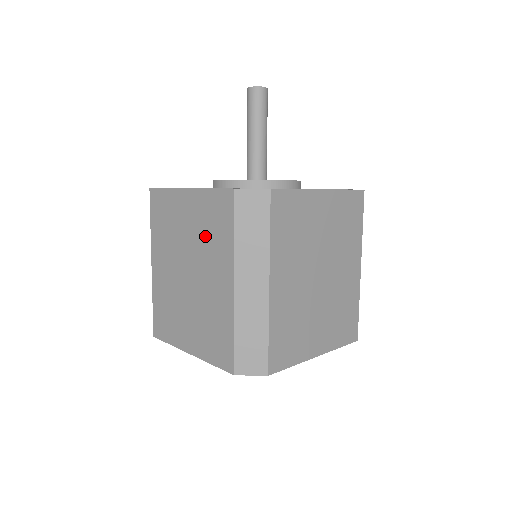
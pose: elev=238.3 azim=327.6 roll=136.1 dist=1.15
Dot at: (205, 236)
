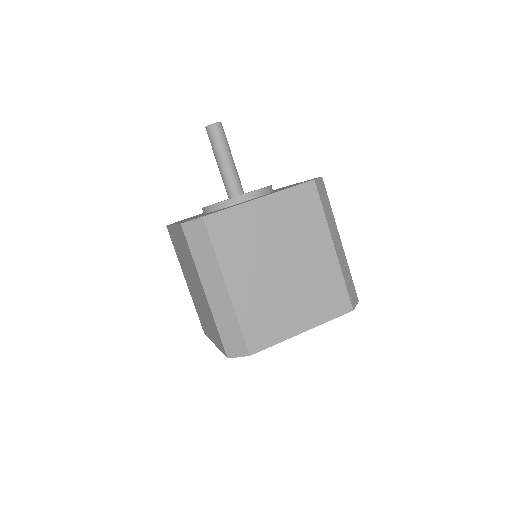
Dot at: (187, 258)
